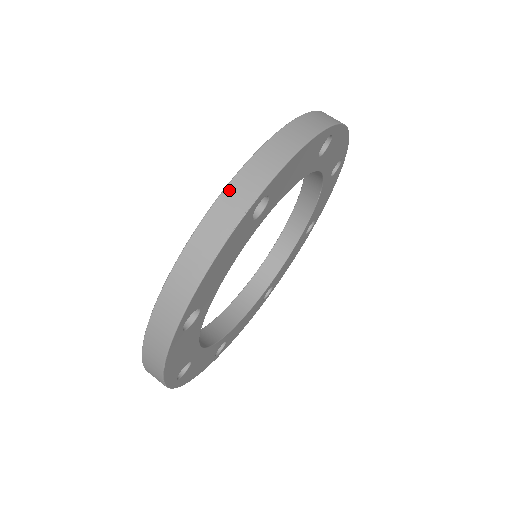
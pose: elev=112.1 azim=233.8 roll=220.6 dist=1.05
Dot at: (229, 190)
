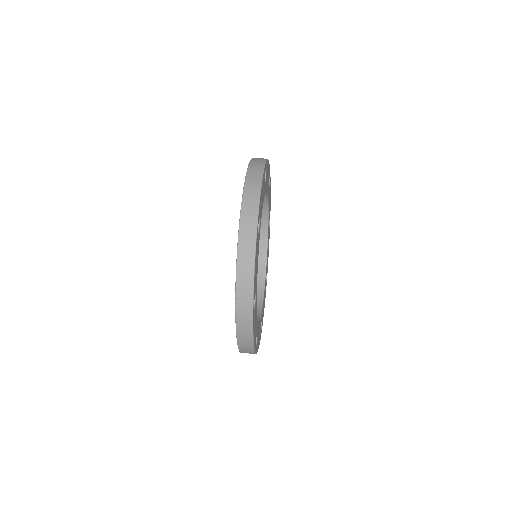
Dot at: (251, 163)
